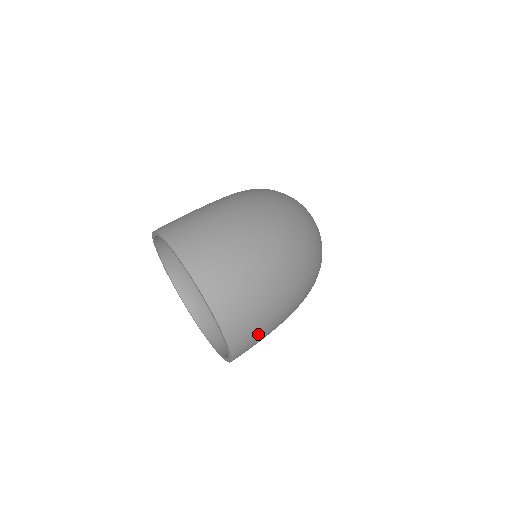
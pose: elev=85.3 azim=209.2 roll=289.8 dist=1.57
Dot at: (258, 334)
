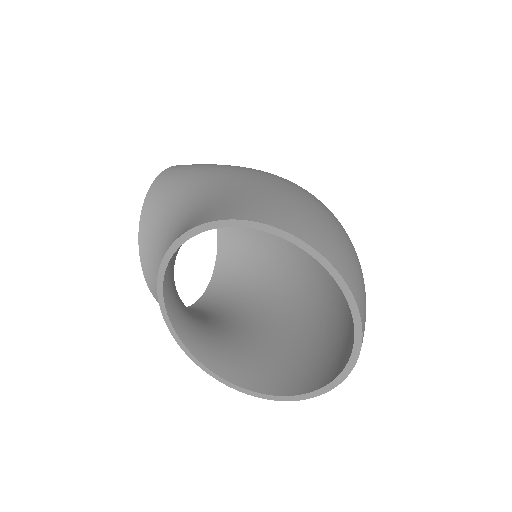
Dot at: occluded
